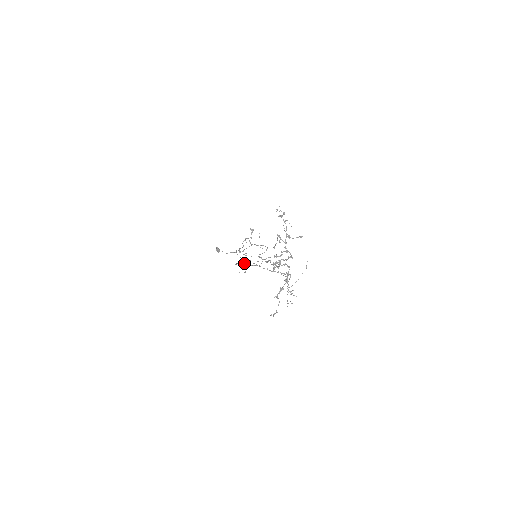
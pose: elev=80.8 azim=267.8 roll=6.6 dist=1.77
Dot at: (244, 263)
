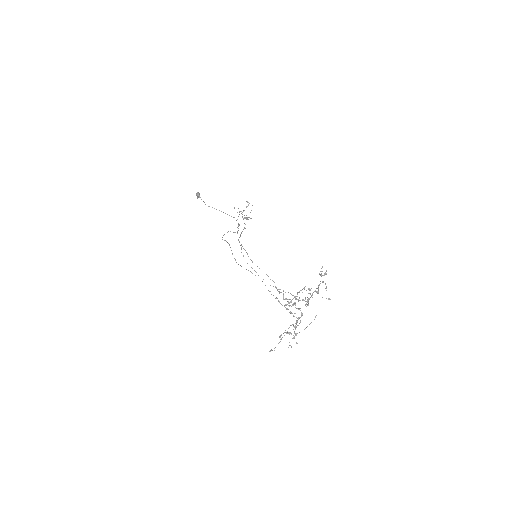
Dot at: occluded
